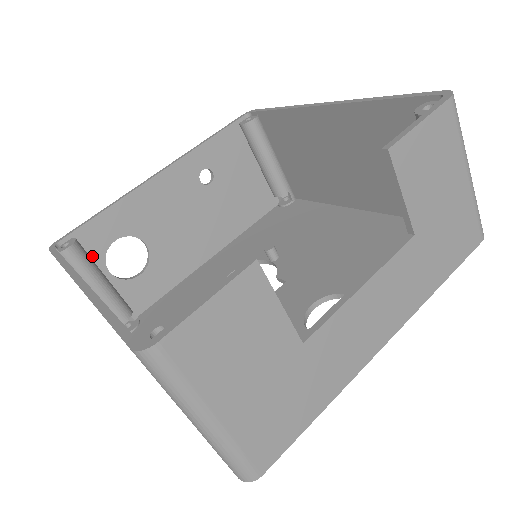
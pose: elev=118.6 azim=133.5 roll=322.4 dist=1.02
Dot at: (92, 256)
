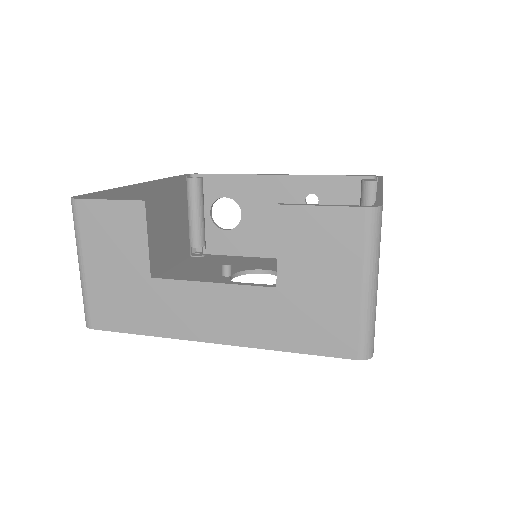
Dot at: (207, 196)
